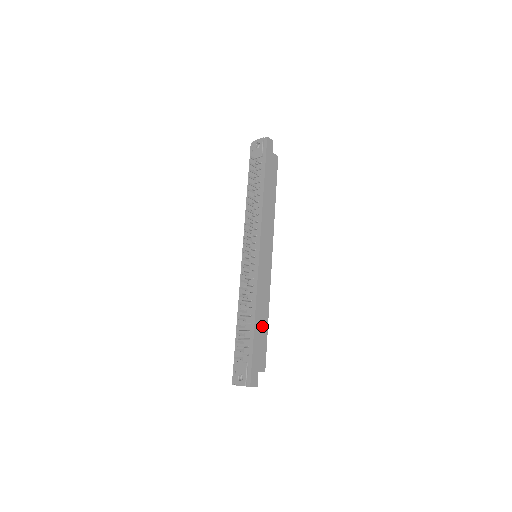
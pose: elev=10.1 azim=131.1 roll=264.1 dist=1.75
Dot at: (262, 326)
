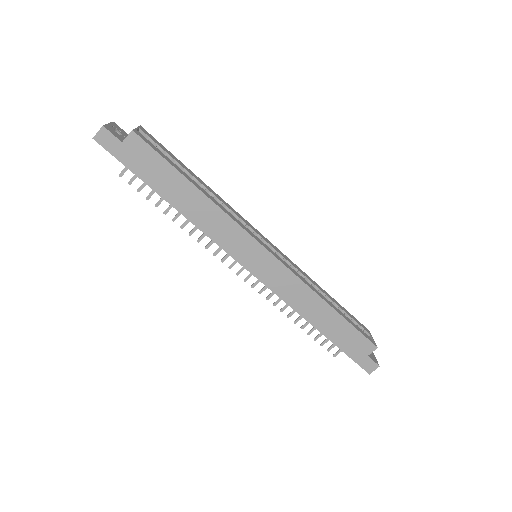
Dot at: (330, 321)
